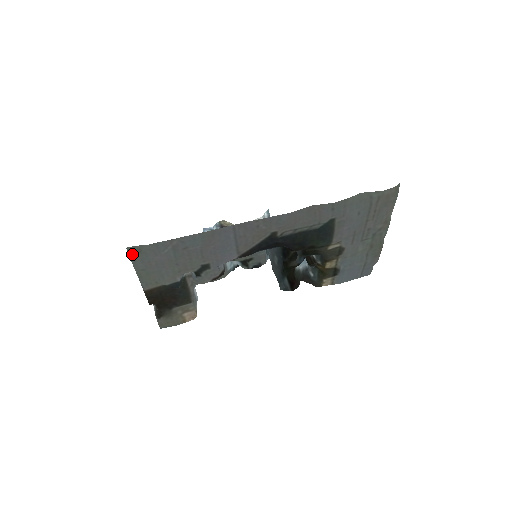
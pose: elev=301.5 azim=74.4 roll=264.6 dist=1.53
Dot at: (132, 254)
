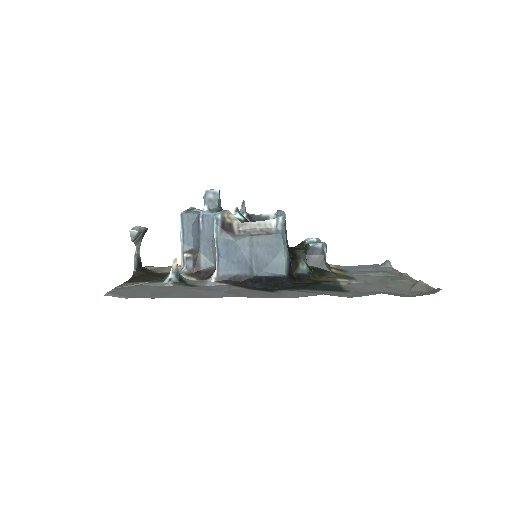
Dot at: (106, 295)
